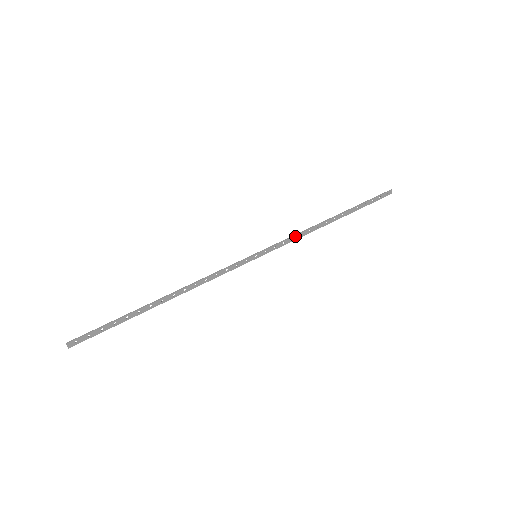
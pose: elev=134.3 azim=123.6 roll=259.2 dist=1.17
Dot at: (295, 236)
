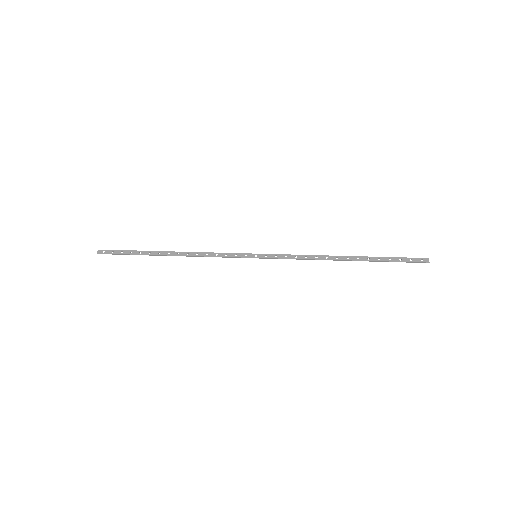
Dot at: (299, 256)
